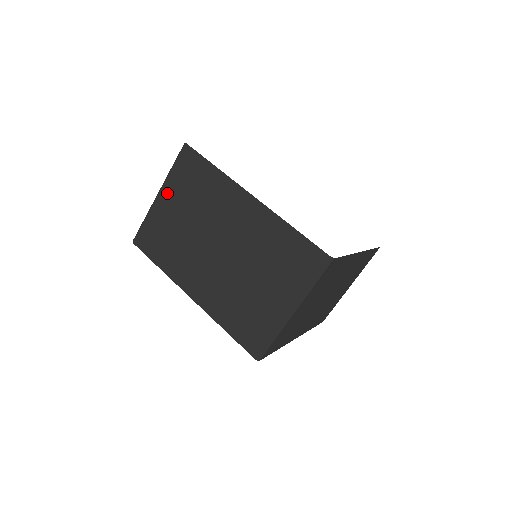
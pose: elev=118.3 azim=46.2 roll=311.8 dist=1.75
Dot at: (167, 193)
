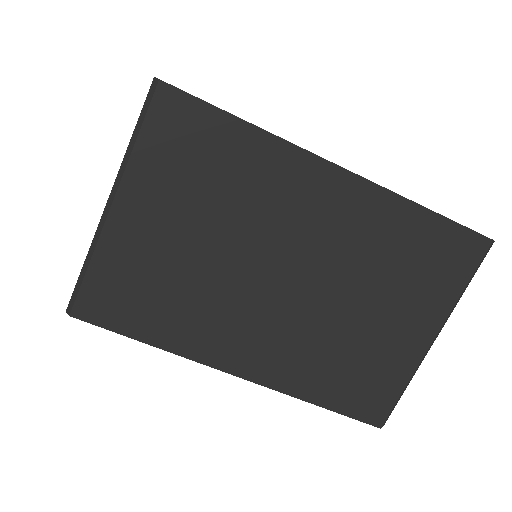
Dot at: occluded
